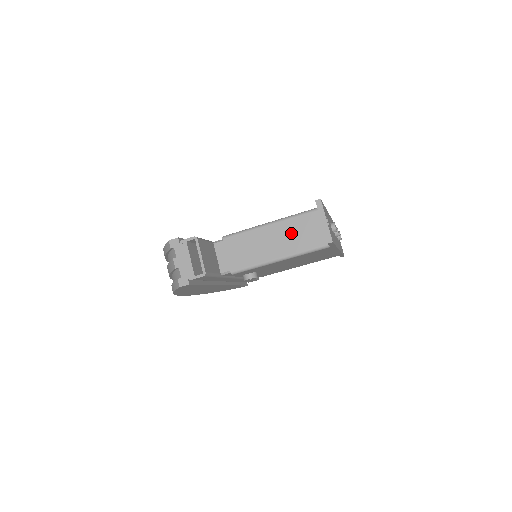
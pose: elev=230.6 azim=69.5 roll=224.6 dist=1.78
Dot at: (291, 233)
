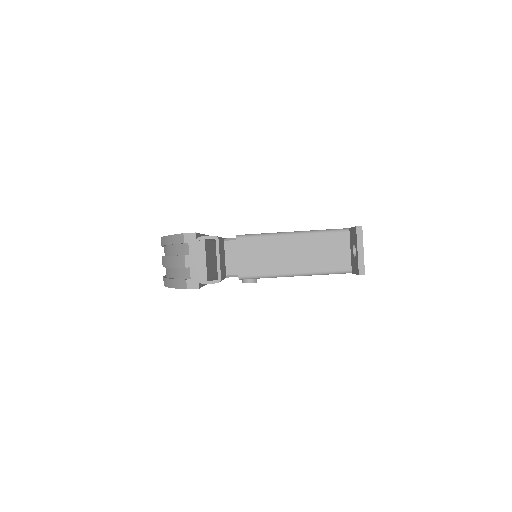
Dot at: (314, 249)
